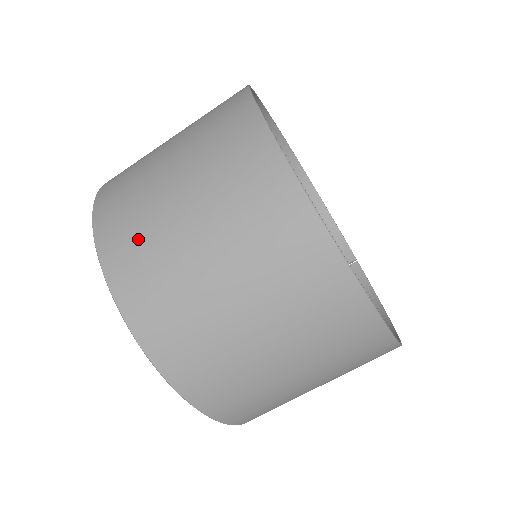
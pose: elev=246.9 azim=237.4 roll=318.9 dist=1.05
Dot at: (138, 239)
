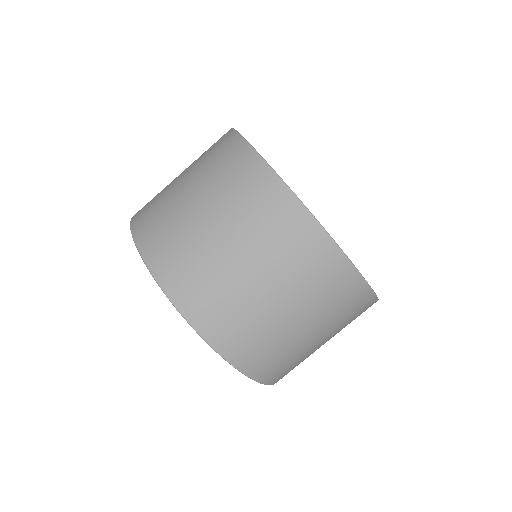
Dot at: (154, 203)
